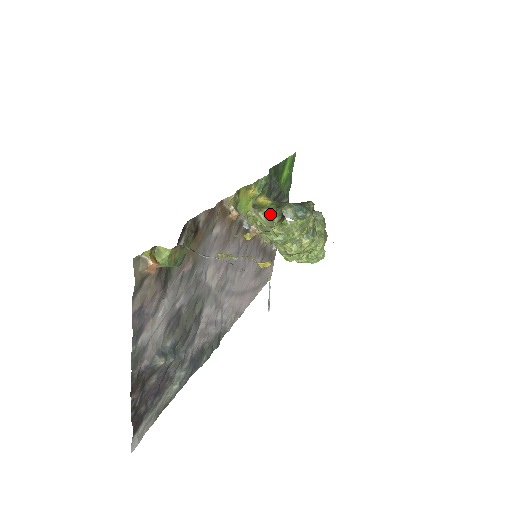
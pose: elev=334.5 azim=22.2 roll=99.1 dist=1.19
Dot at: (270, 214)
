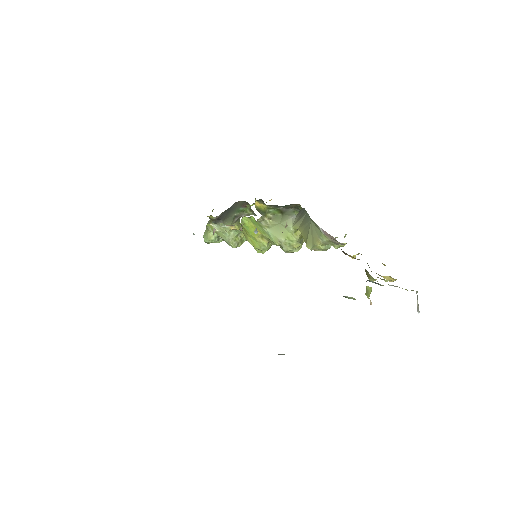
Dot at: (277, 219)
